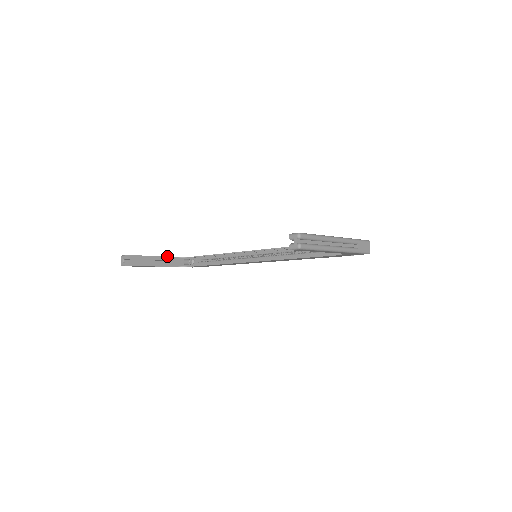
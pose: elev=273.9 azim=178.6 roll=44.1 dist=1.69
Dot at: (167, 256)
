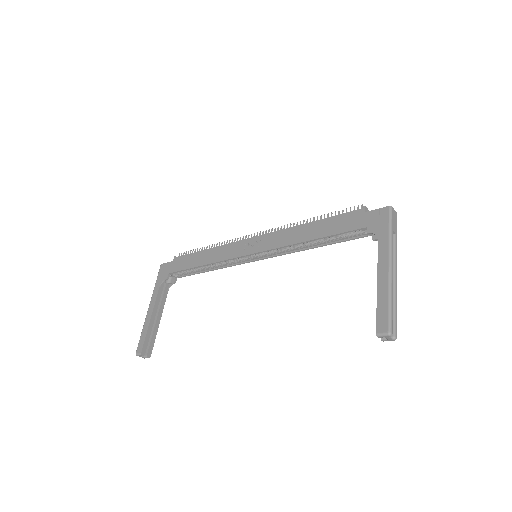
Dot at: (155, 301)
